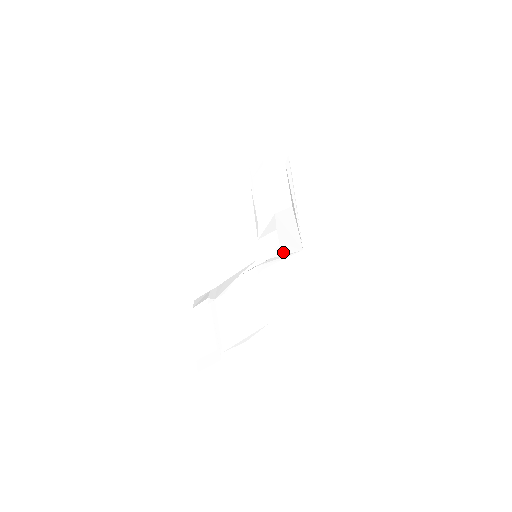
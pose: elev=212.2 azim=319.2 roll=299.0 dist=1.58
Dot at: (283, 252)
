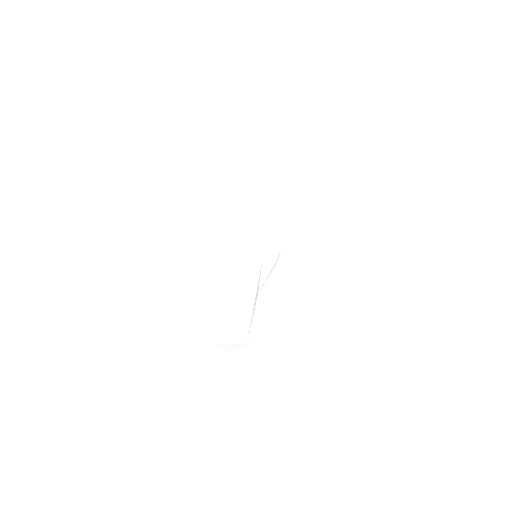
Dot at: (293, 234)
